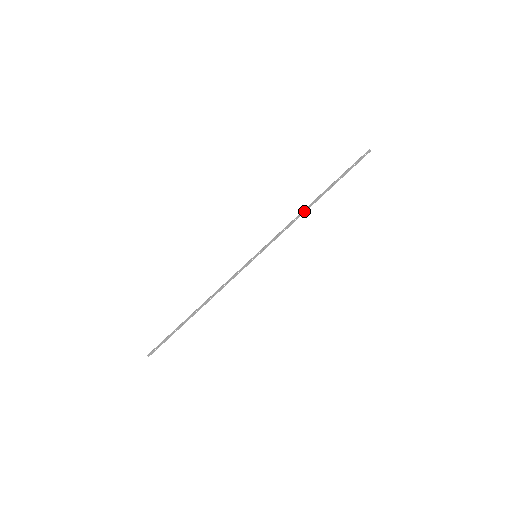
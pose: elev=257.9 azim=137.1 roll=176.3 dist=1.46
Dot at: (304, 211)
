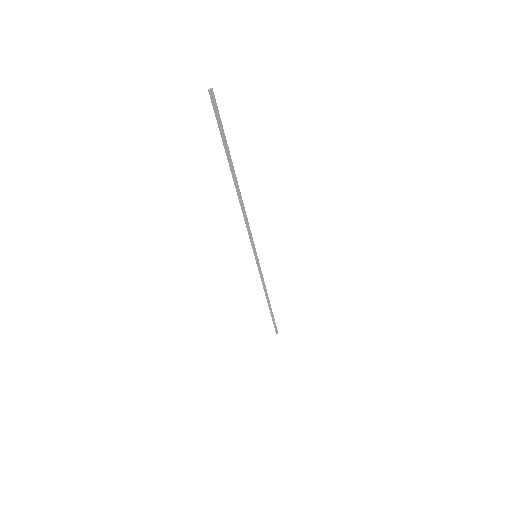
Dot at: (241, 203)
